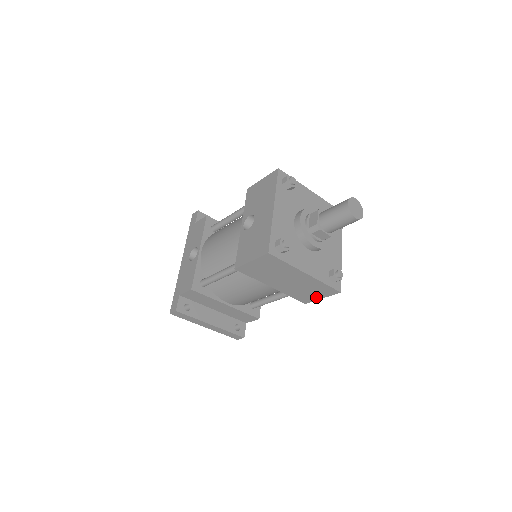
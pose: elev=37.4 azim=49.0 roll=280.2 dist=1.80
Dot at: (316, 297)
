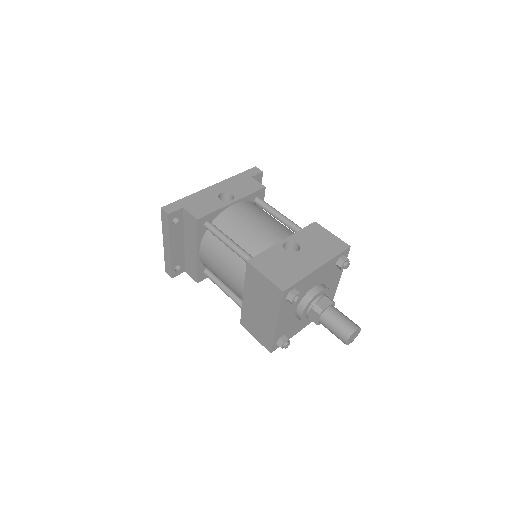
Dot at: (253, 333)
